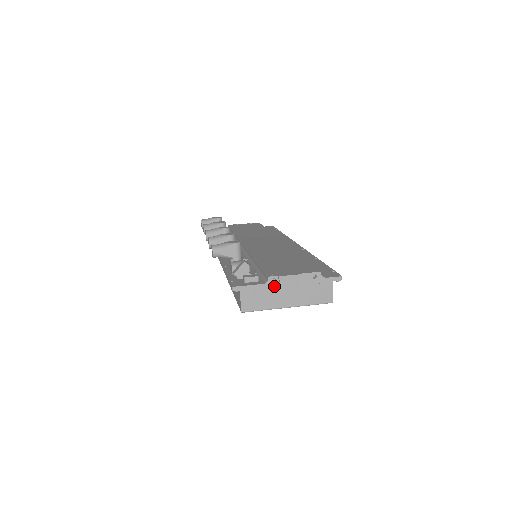
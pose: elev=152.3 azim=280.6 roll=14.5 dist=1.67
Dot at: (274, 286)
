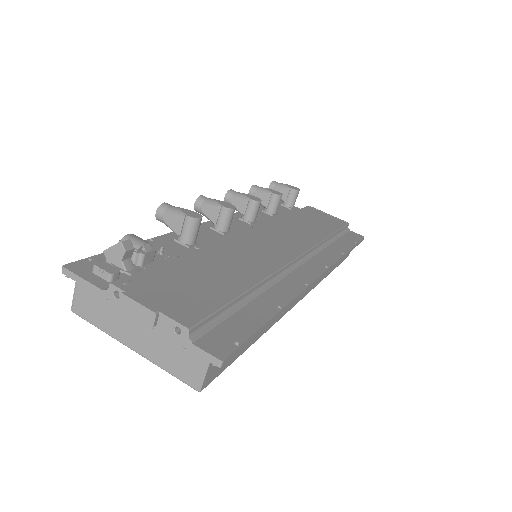
Dot at: (115, 303)
